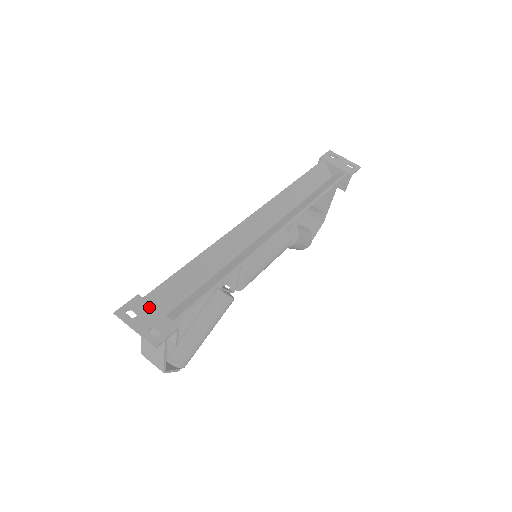
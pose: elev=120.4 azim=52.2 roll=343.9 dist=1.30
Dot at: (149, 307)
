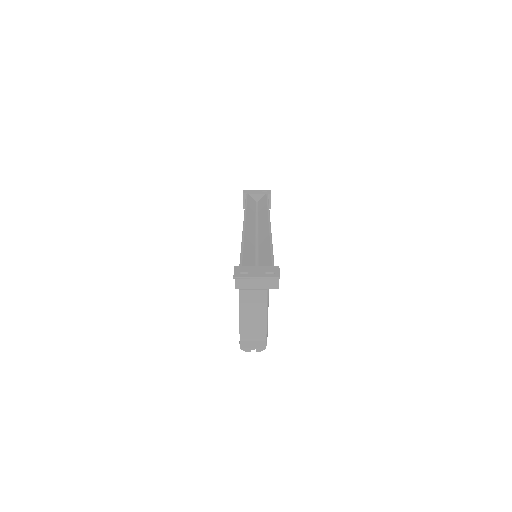
Dot at: (250, 267)
